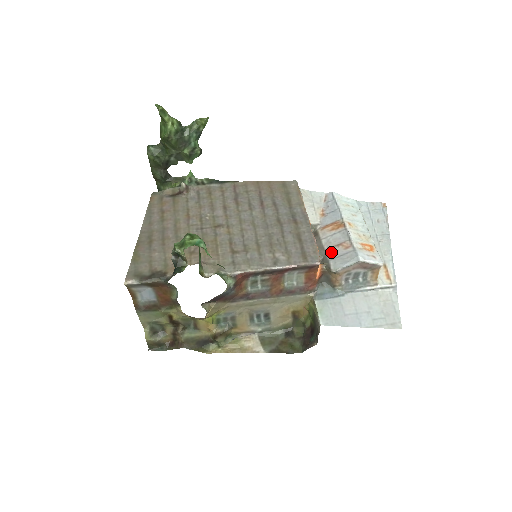
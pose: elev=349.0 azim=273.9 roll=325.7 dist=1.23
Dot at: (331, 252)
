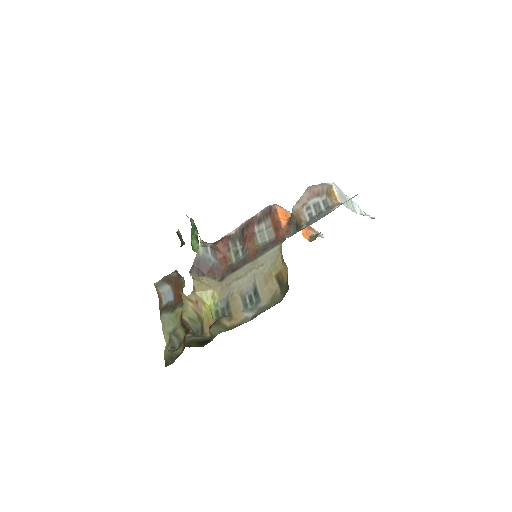
Dot at: occluded
